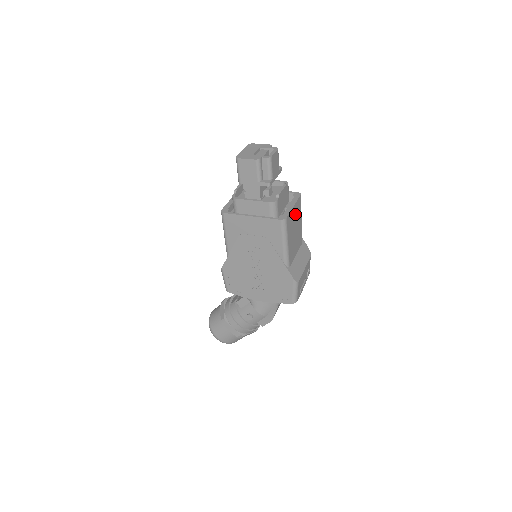
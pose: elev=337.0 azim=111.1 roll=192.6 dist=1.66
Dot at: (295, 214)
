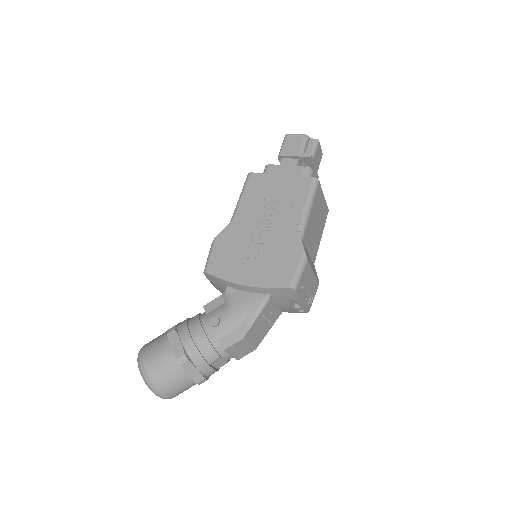
Dot at: (322, 209)
